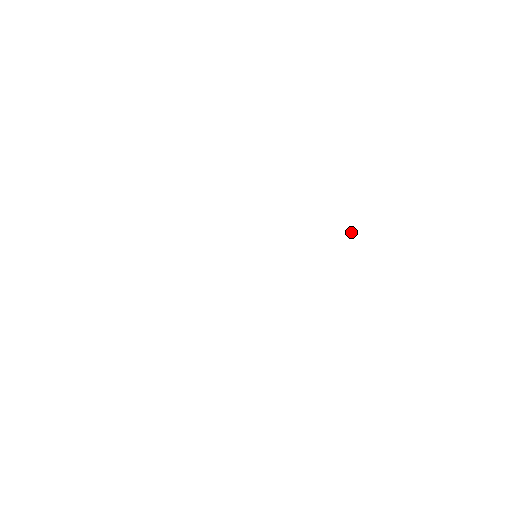
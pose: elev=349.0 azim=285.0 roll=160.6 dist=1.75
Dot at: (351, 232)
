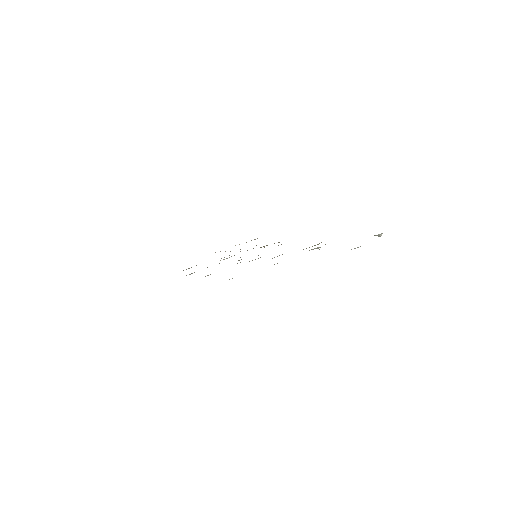
Dot at: (375, 235)
